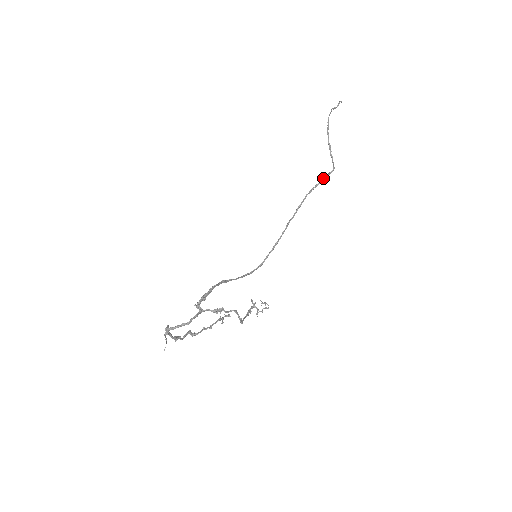
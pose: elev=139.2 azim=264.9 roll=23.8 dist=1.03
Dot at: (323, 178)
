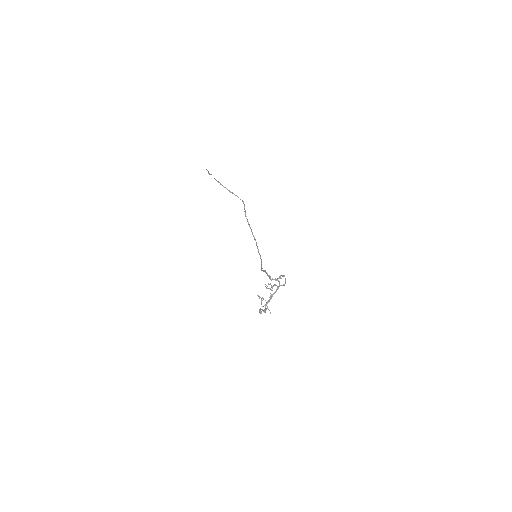
Dot at: (244, 207)
